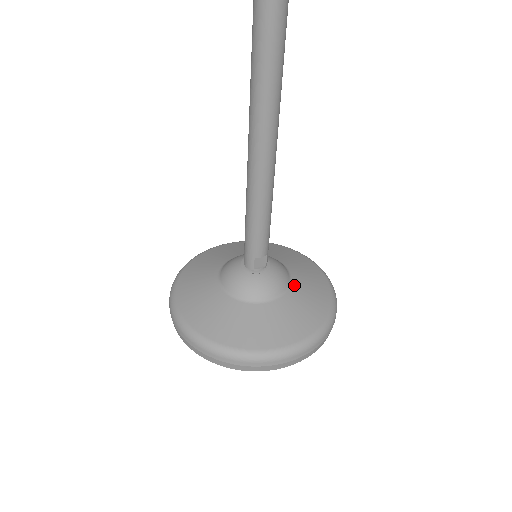
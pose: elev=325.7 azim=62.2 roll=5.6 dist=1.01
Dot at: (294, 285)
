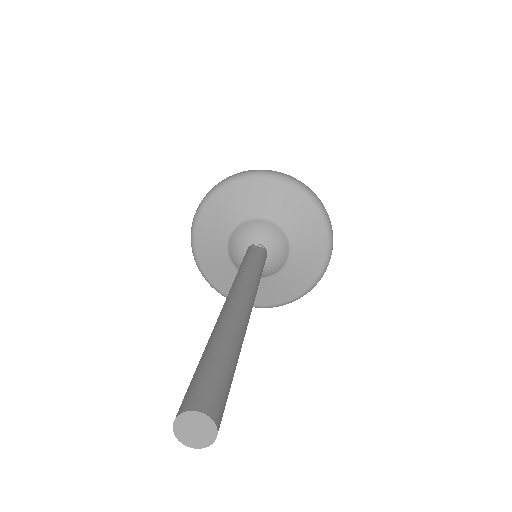
Dot at: (279, 275)
